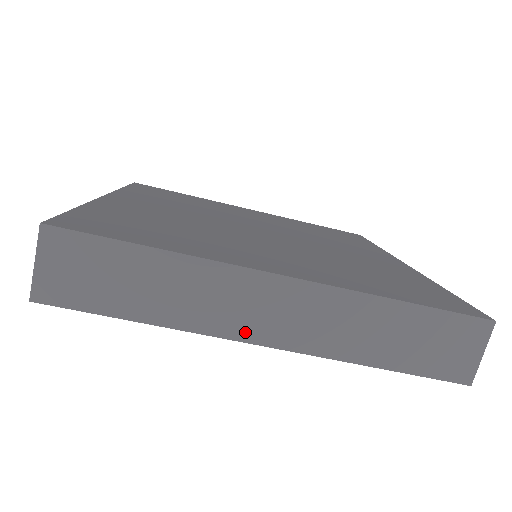
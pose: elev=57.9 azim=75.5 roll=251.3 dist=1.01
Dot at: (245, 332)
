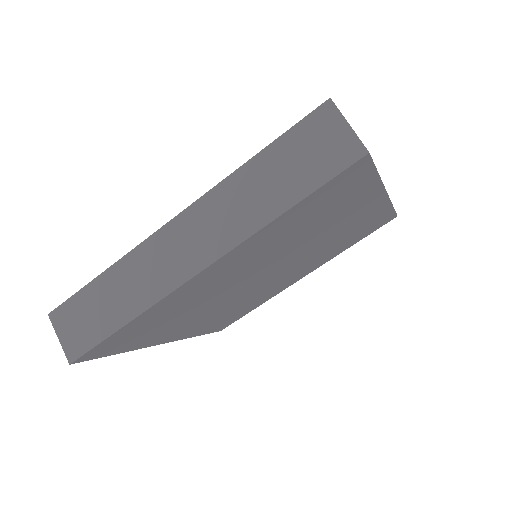
Dot at: (182, 274)
